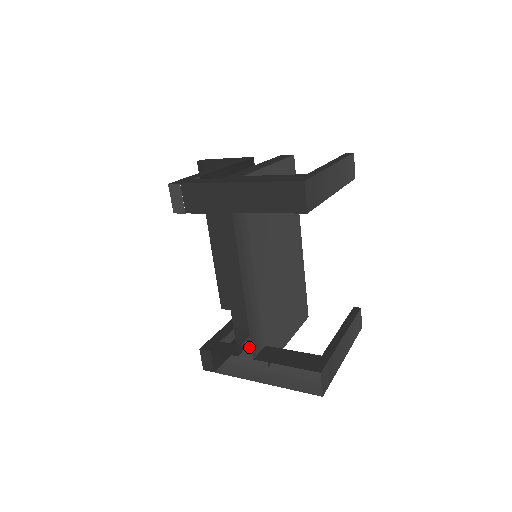
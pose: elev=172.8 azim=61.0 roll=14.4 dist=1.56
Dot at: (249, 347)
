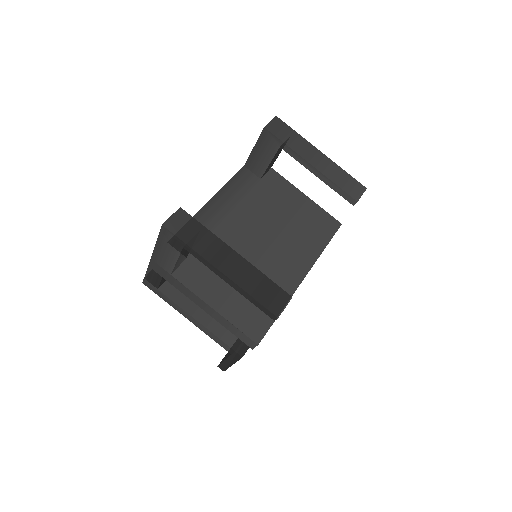
Dot at: occluded
